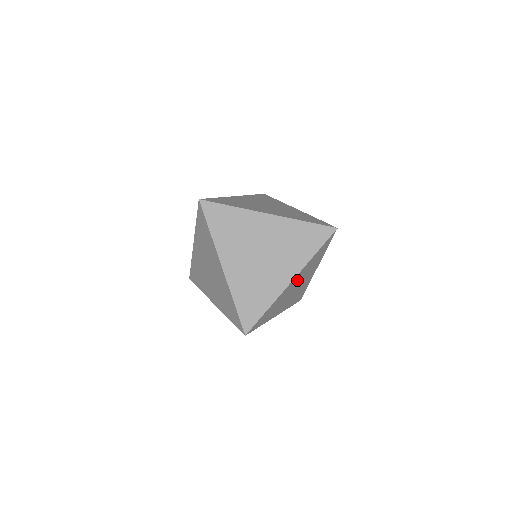
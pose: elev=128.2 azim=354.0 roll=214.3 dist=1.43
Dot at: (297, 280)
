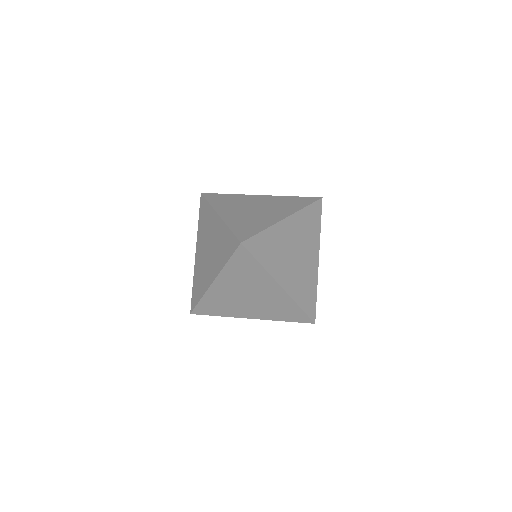
Dot at: occluded
